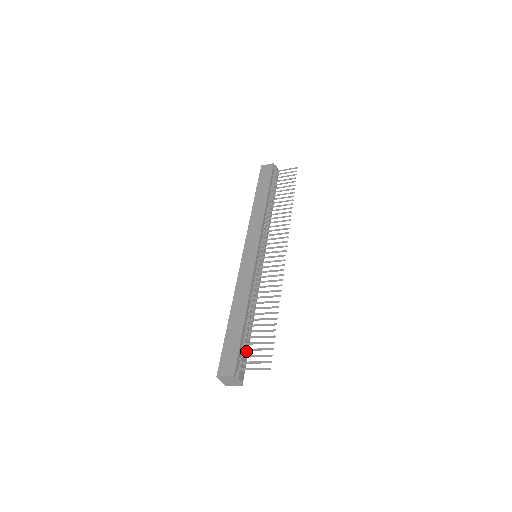
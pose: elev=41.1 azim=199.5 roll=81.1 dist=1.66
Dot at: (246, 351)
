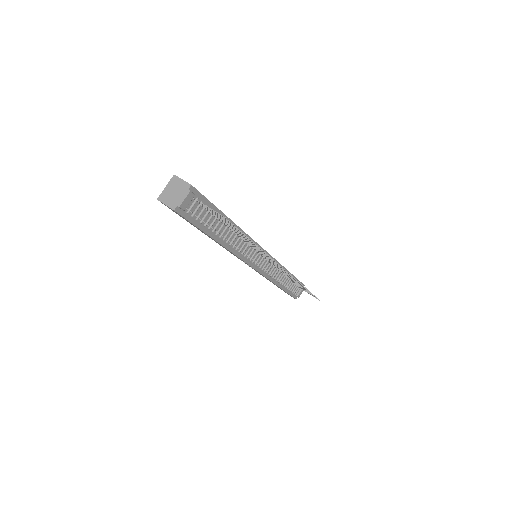
Dot at: (203, 220)
